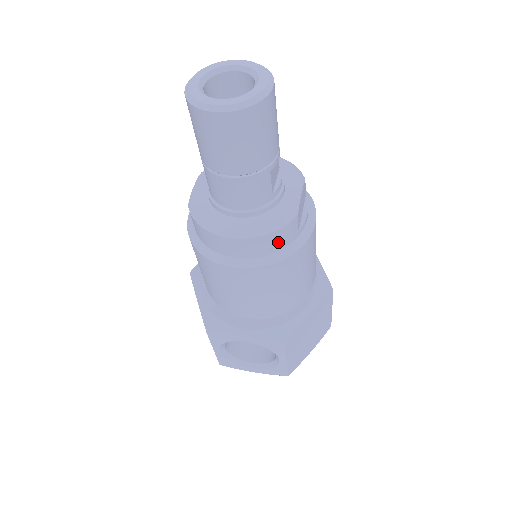
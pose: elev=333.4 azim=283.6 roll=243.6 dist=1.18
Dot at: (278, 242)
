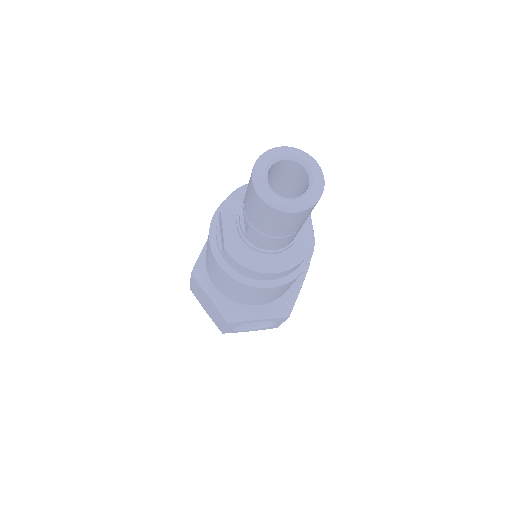
Dot at: occluded
